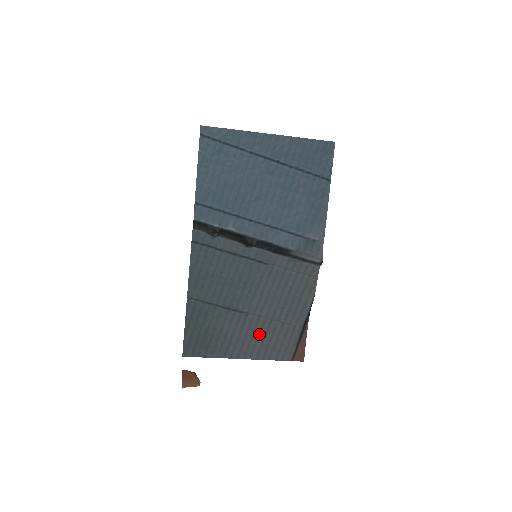
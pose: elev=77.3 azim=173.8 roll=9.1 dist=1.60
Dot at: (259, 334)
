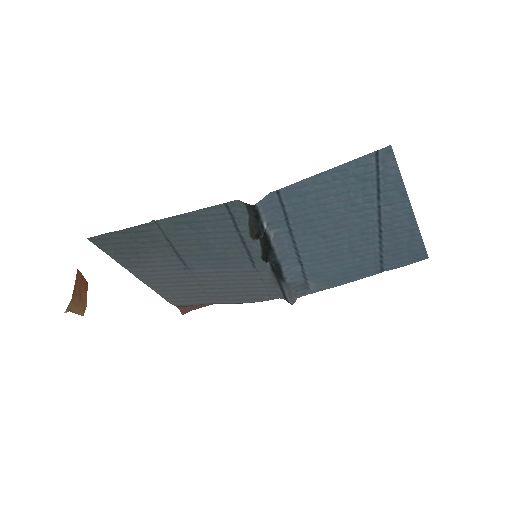
Dot at: (176, 282)
